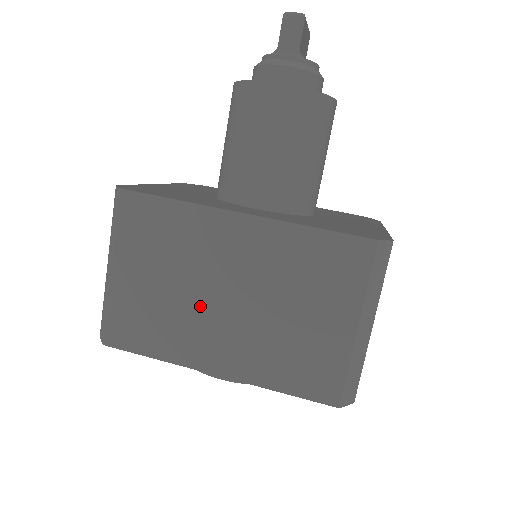
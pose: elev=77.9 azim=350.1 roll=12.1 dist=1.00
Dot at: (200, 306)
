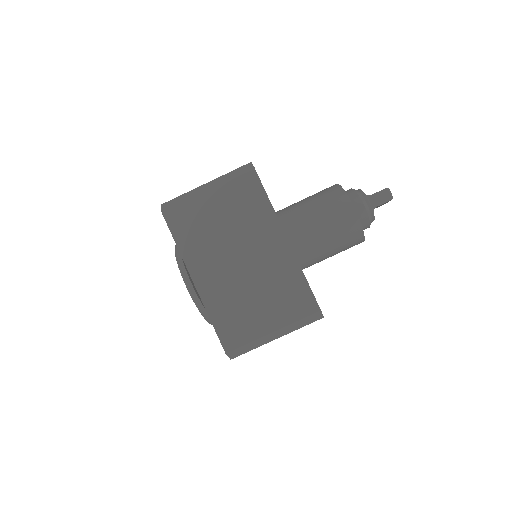
Dot at: (224, 249)
